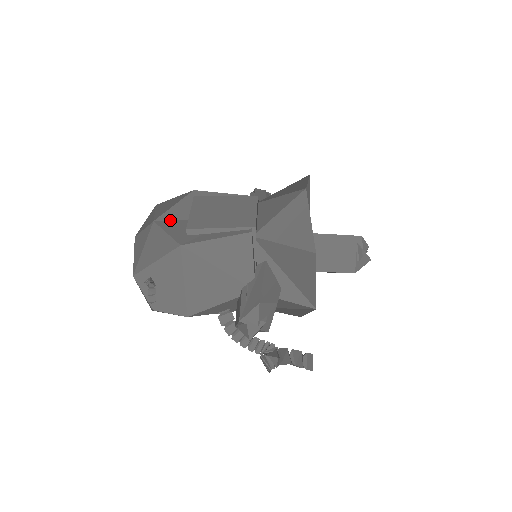
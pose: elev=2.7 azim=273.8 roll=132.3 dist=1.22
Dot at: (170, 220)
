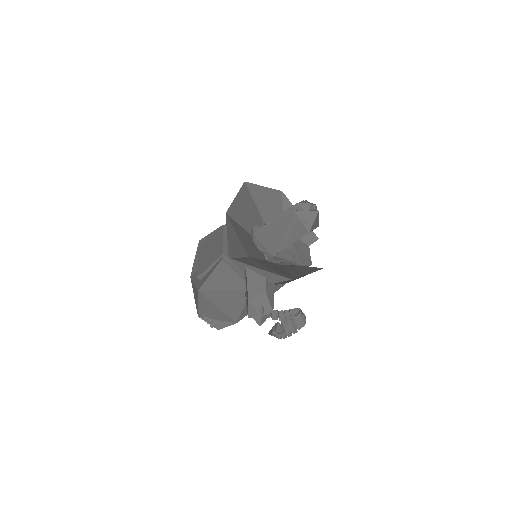
Dot at: (195, 271)
